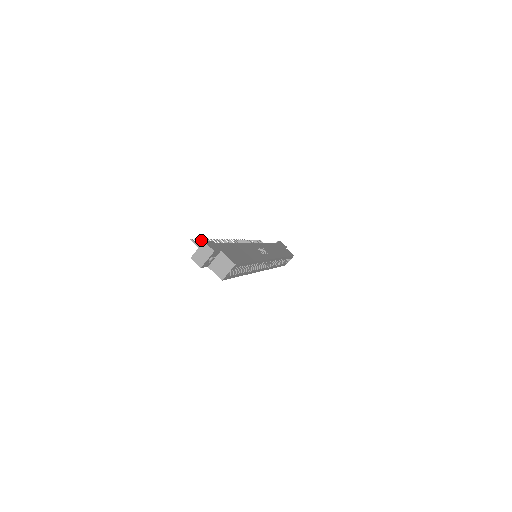
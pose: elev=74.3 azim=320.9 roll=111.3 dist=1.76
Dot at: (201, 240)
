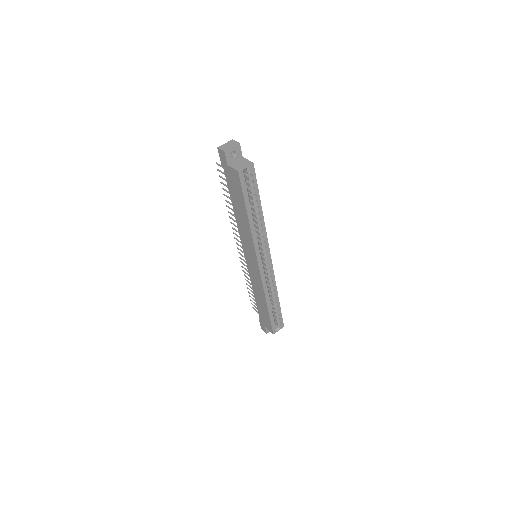
Dot at: (220, 182)
